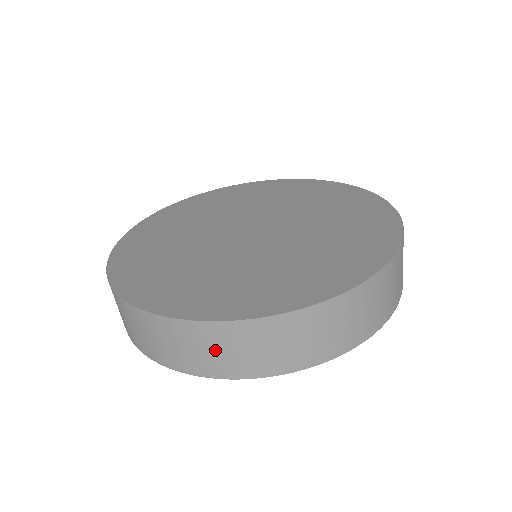
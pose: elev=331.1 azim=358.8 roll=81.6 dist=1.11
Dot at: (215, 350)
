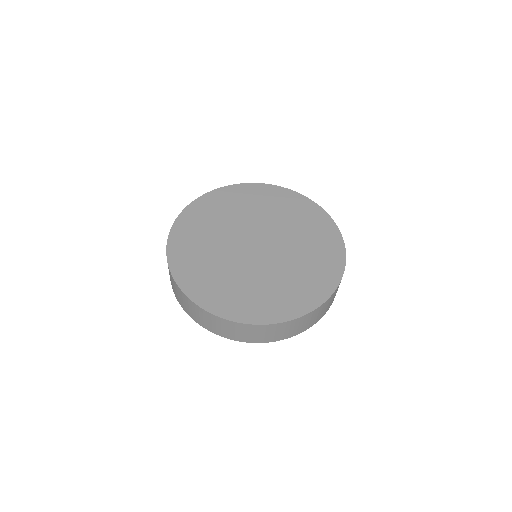
Dot at: (209, 321)
